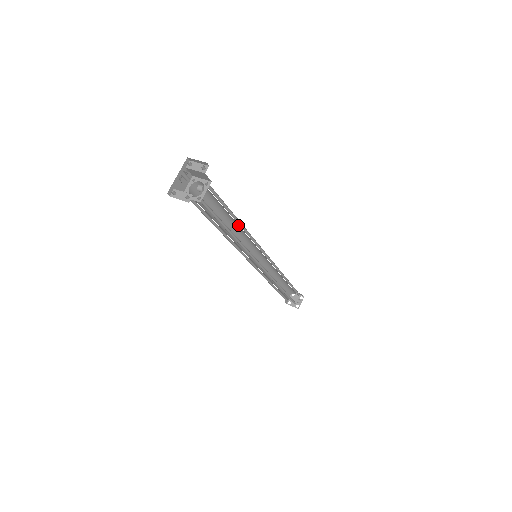
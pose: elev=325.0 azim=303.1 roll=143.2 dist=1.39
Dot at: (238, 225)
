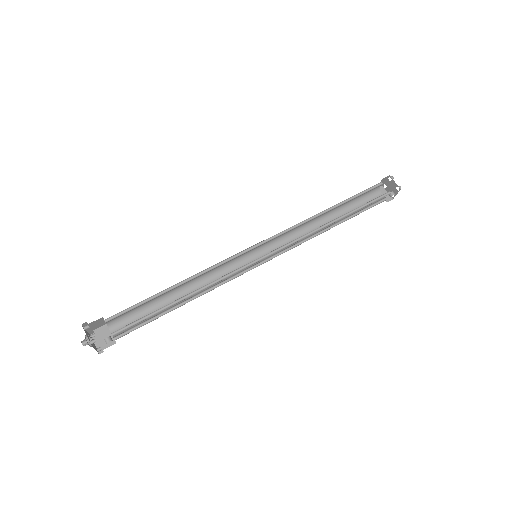
Dot at: occluded
